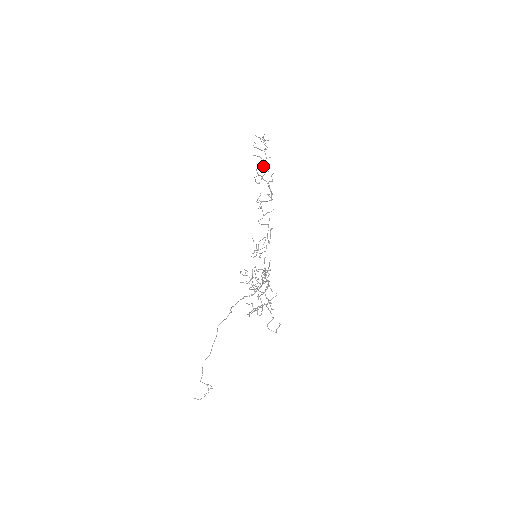
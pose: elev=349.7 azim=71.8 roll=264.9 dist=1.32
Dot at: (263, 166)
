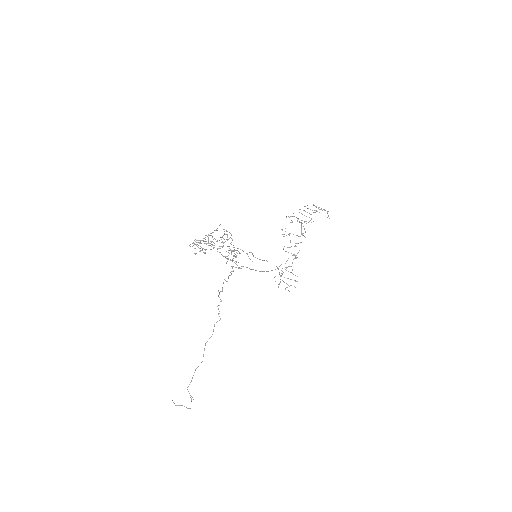
Dot at: occluded
